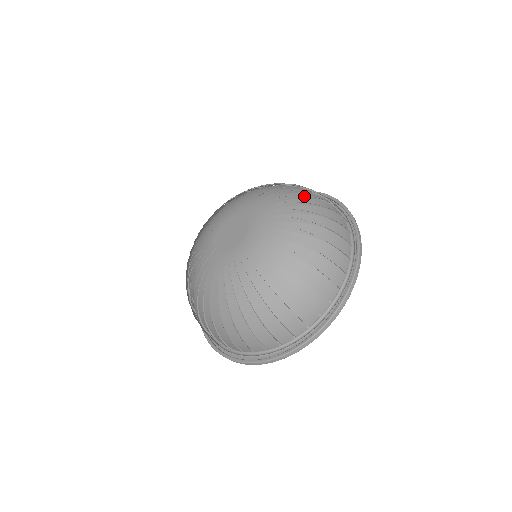
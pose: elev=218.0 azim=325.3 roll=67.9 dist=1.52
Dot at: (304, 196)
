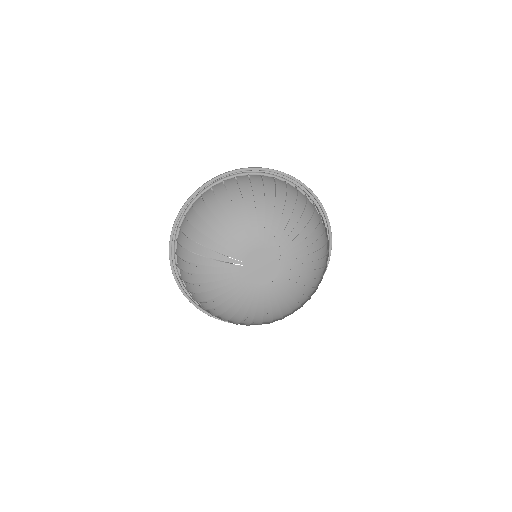
Dot at: (319, 274)
